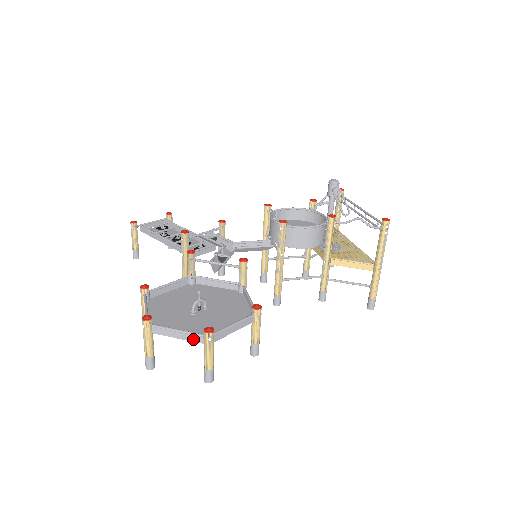
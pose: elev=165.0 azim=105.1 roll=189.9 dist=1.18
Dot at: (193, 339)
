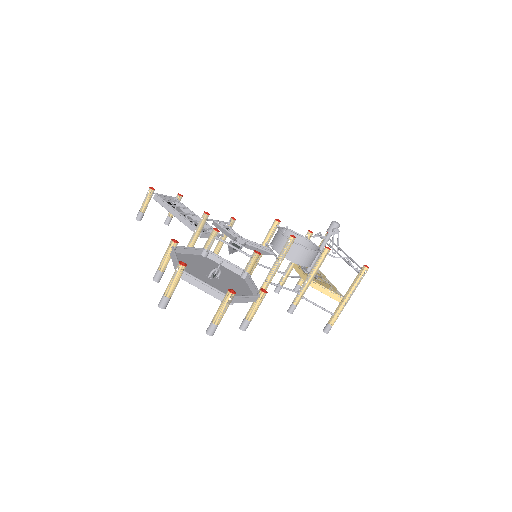
Dot at: (214, 294)
